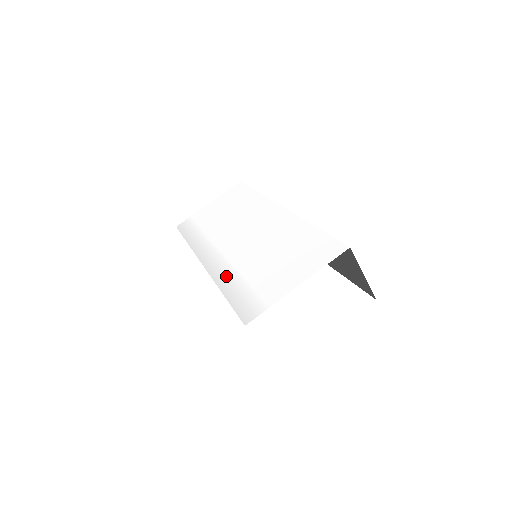
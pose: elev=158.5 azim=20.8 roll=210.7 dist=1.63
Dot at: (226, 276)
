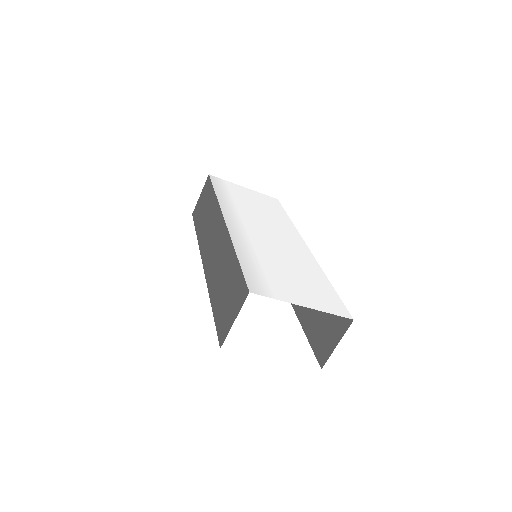
Dot at: (244, 246)
